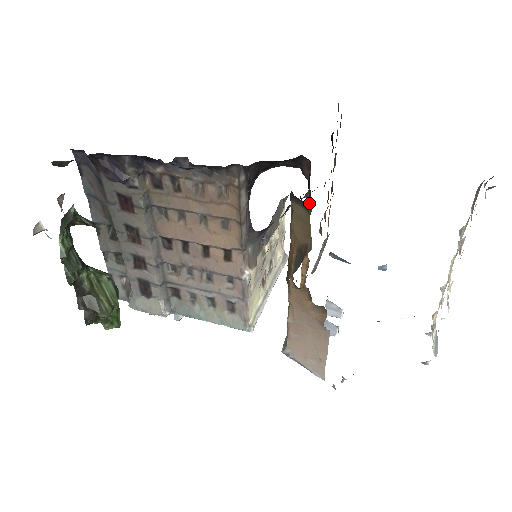
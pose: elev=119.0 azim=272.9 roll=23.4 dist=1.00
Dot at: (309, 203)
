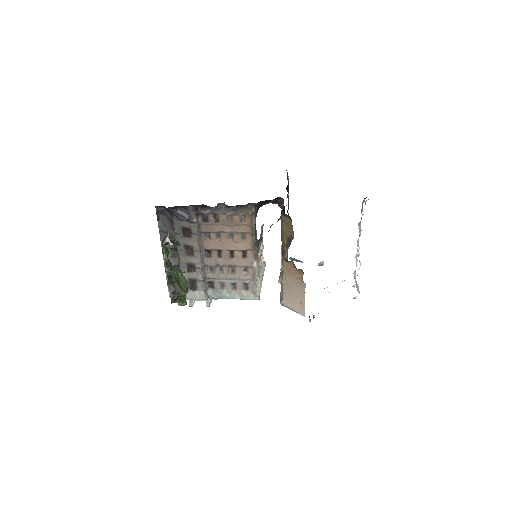
Dot at: occluded
